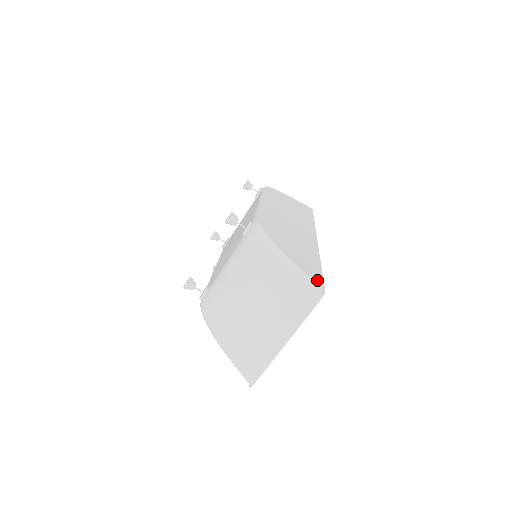
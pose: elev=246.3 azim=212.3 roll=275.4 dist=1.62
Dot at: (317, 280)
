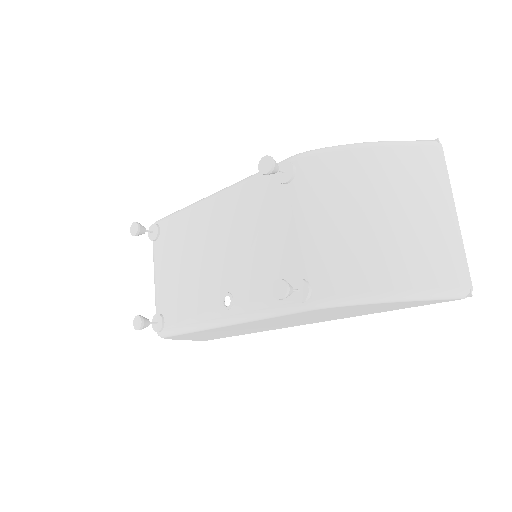
Dot at: occluded
